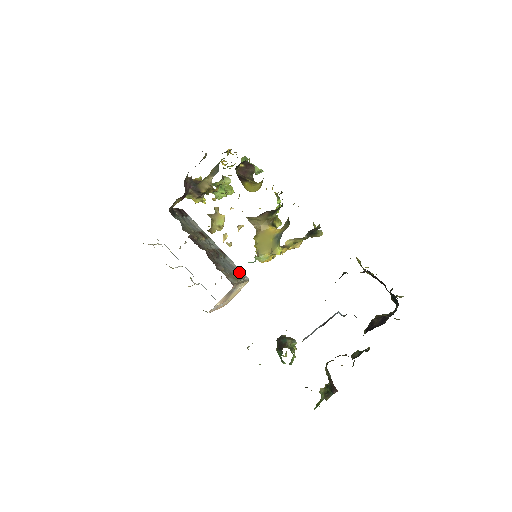
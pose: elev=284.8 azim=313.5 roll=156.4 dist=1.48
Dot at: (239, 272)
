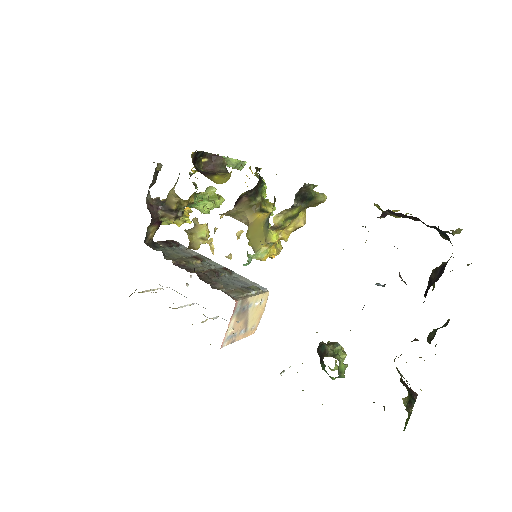
Dot at: occluded
